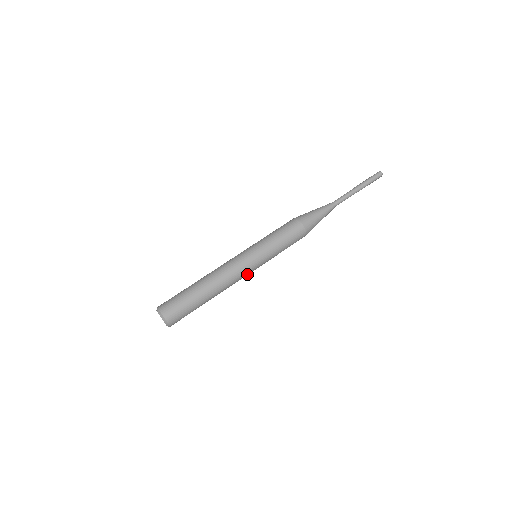
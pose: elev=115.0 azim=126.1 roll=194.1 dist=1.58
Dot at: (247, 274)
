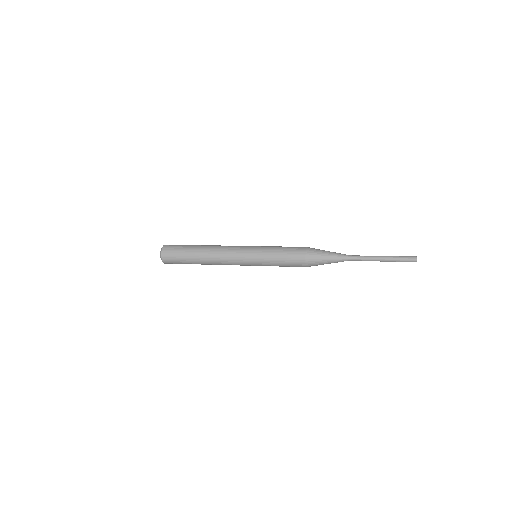
Dot at: (238, 263)
